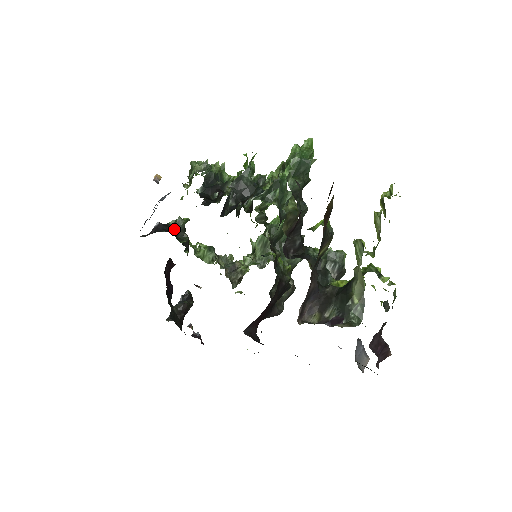
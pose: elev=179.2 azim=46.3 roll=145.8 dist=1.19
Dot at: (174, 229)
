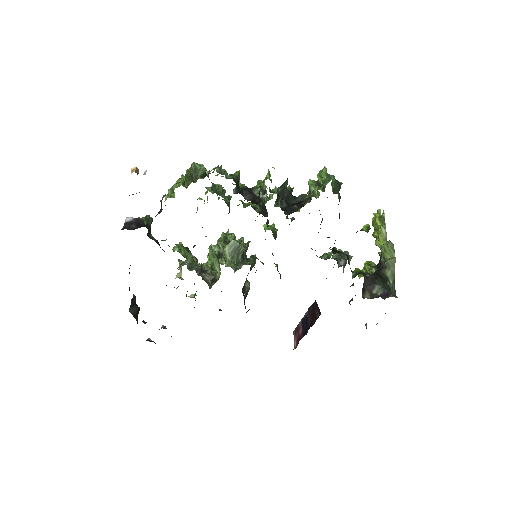
Dot at: (148, 227)
